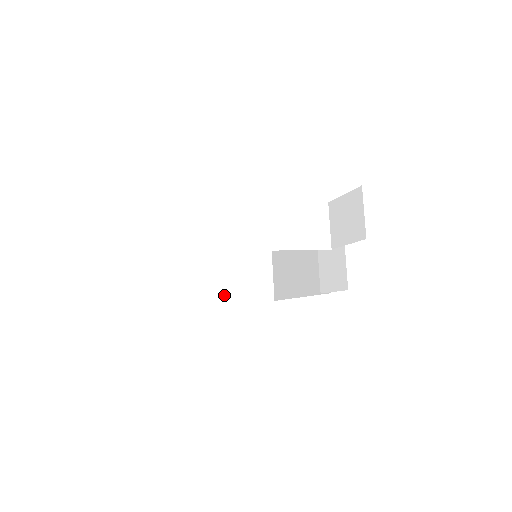
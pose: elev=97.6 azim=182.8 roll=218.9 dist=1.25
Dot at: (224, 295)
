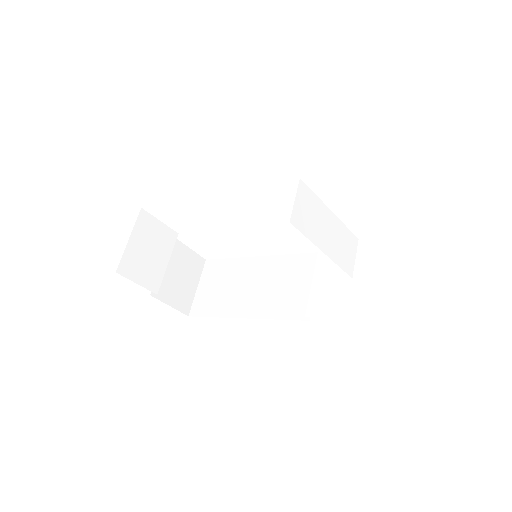
Dot at: (157, 285)
